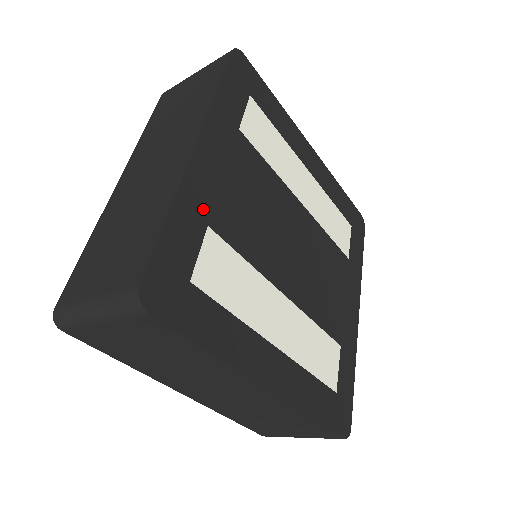
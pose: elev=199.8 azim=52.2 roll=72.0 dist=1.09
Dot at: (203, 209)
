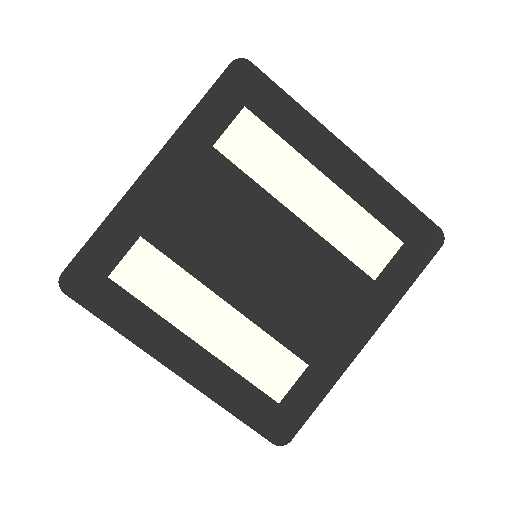
Dot at: (139, 223)
